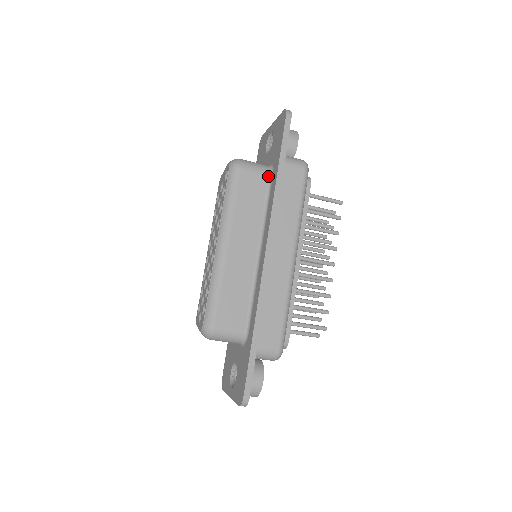
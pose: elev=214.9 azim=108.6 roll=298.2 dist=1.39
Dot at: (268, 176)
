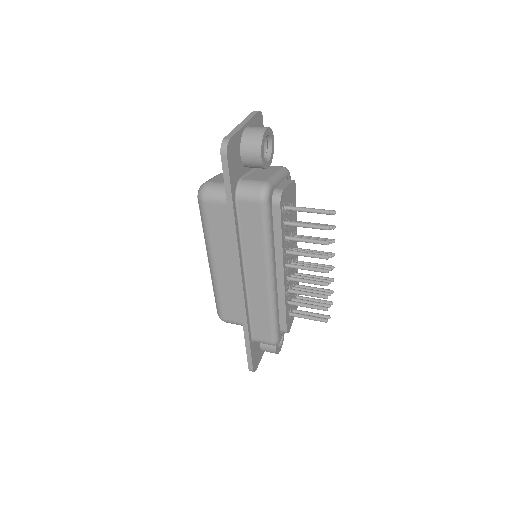
Dot at: occluded
